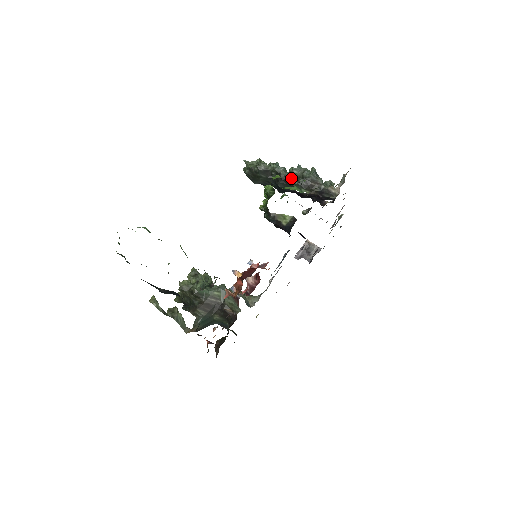
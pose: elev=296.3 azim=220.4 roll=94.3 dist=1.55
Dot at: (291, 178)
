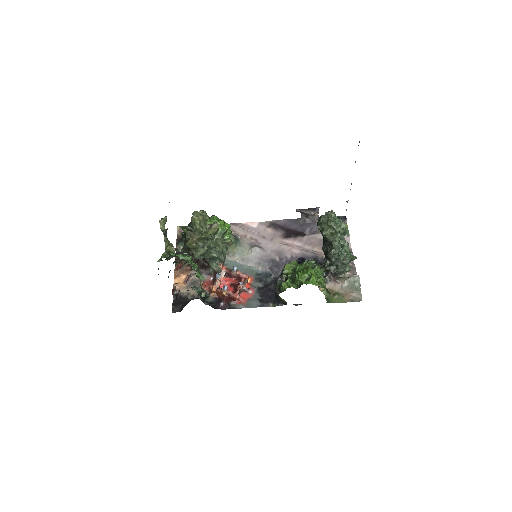
Dot at: (332, 260)
